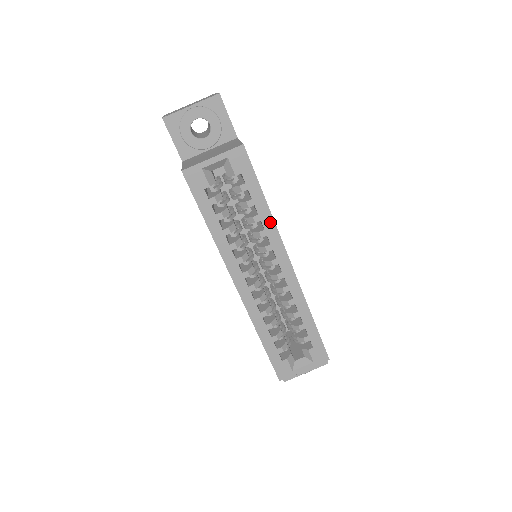
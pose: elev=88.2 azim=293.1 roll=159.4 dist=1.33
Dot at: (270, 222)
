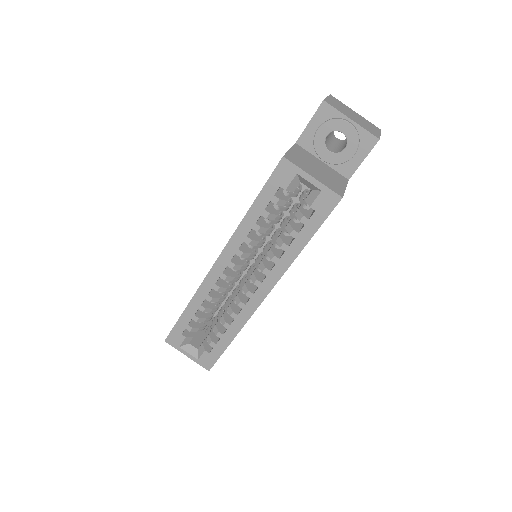
Dot at: (289, 260)
